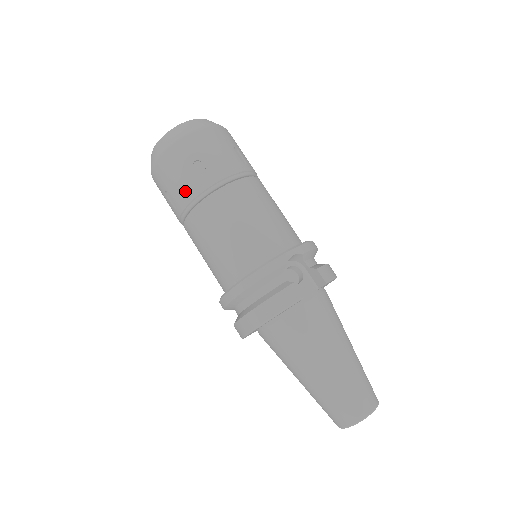
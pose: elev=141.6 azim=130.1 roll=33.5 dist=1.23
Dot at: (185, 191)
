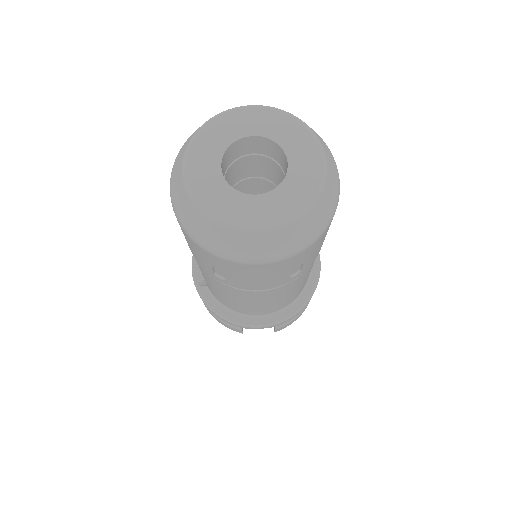
Dot at: (192, 252)
